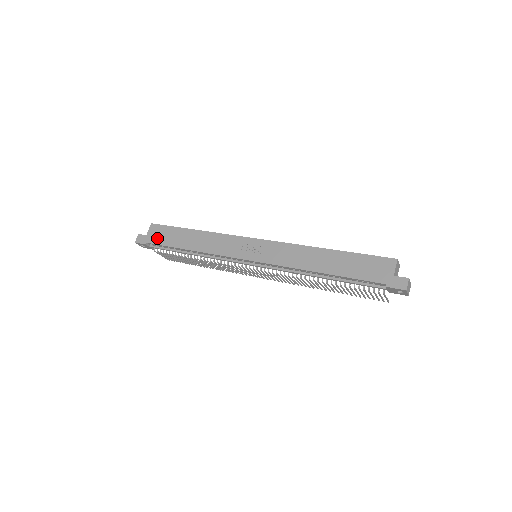
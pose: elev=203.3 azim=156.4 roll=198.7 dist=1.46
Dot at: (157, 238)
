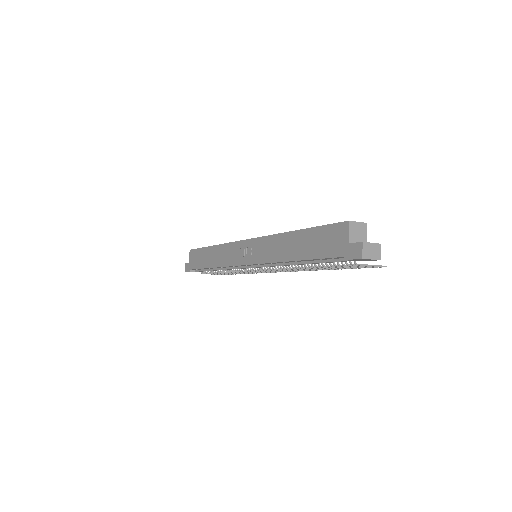
Dot at: (194, 263)
